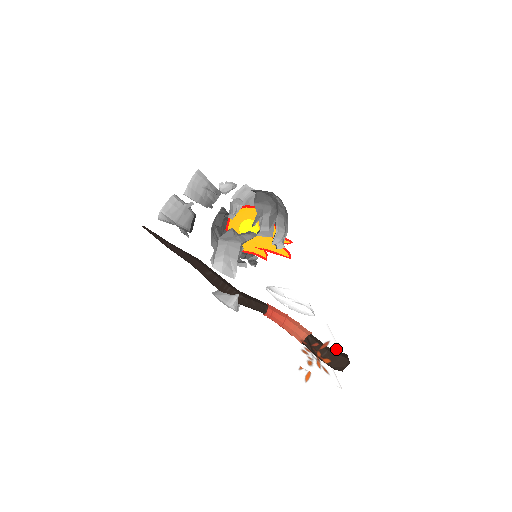
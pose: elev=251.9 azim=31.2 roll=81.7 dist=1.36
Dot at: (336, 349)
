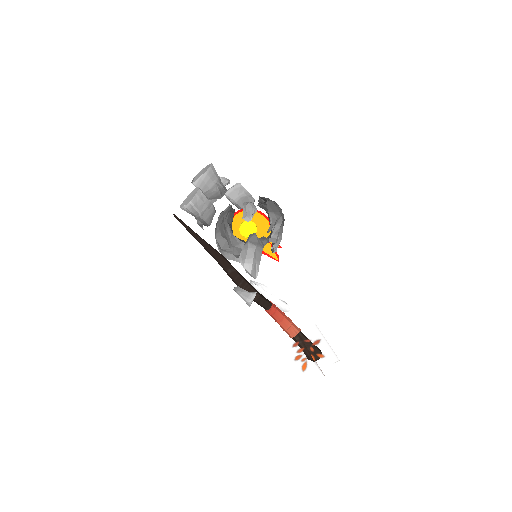
Dot at: (328, 347)
